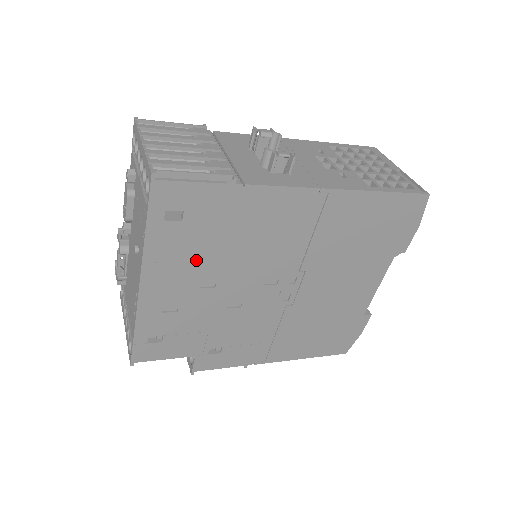
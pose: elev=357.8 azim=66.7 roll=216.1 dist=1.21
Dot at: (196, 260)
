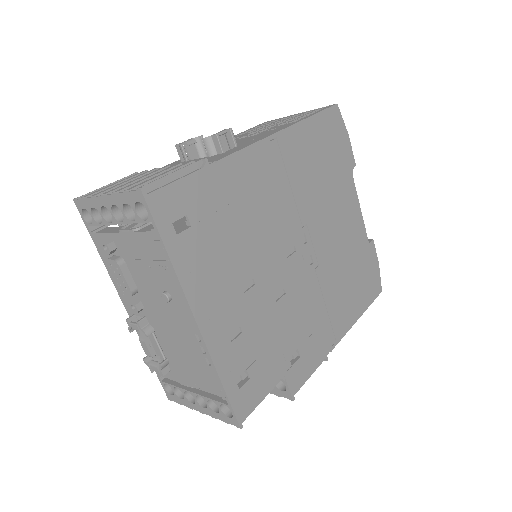
Dot at: (224, 263)
